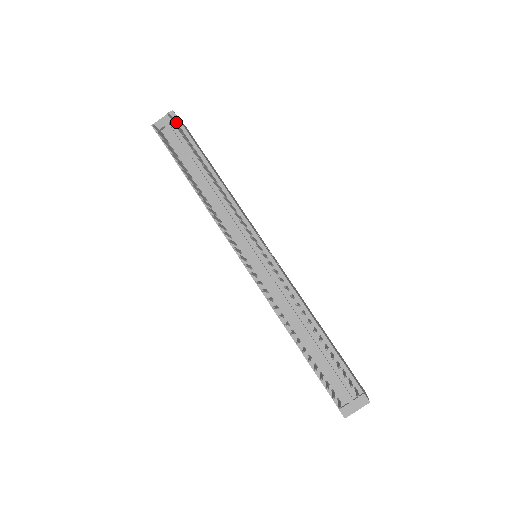
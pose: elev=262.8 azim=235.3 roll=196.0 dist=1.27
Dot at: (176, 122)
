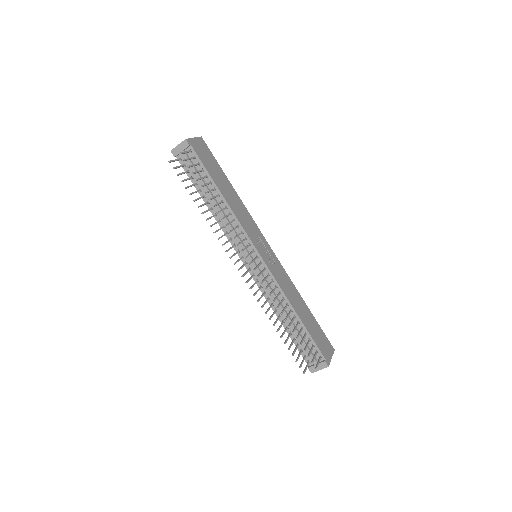
Dot at: occluded
